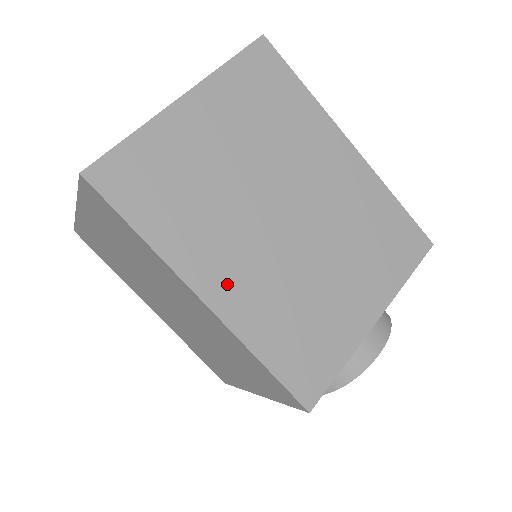
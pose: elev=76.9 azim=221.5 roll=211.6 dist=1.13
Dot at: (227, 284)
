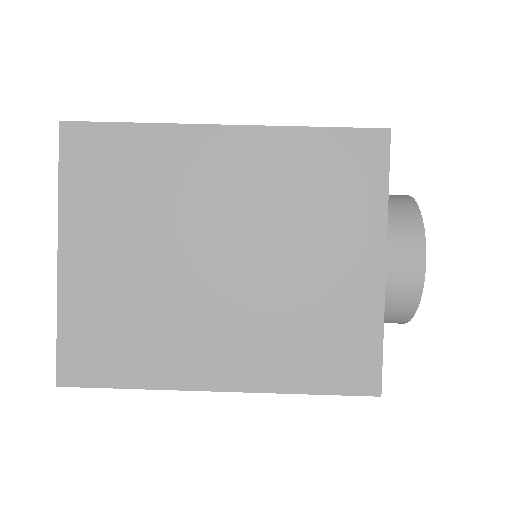
Dot at: occluded
